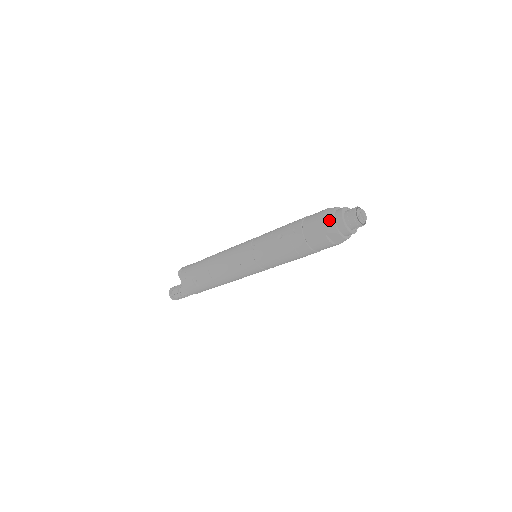
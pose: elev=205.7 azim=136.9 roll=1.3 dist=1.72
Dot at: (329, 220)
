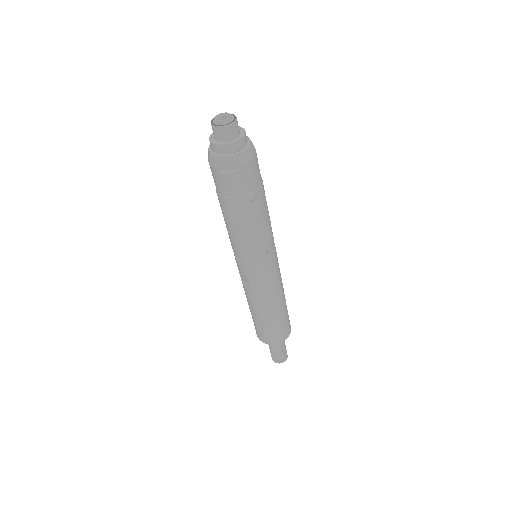
Dot at: (208, 156)
